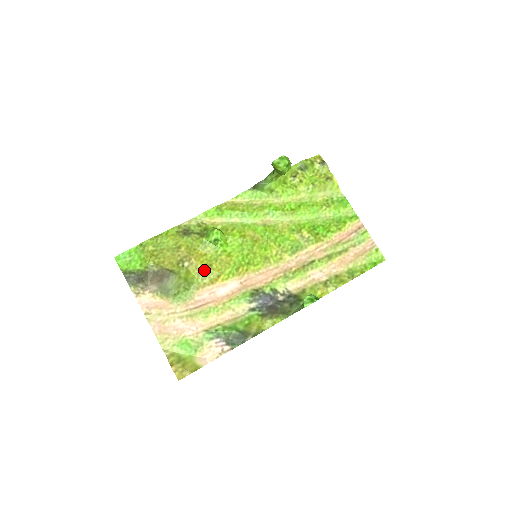
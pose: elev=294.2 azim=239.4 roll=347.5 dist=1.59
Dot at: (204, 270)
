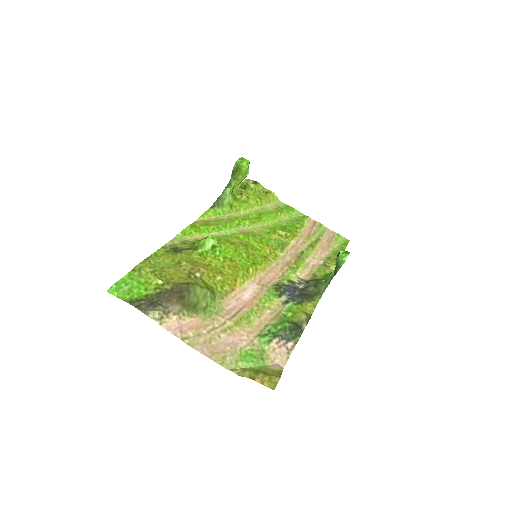
Dot at: (218, 278)
